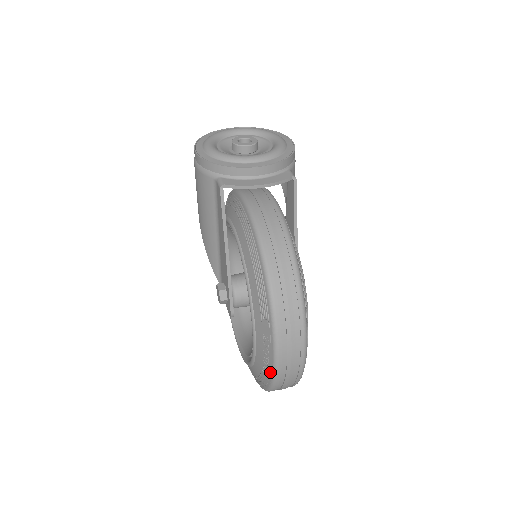
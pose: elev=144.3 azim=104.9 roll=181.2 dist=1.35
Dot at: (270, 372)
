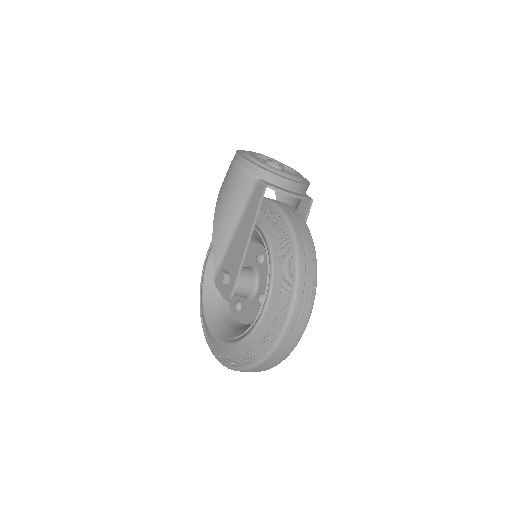
Dot at: (271, 343)
